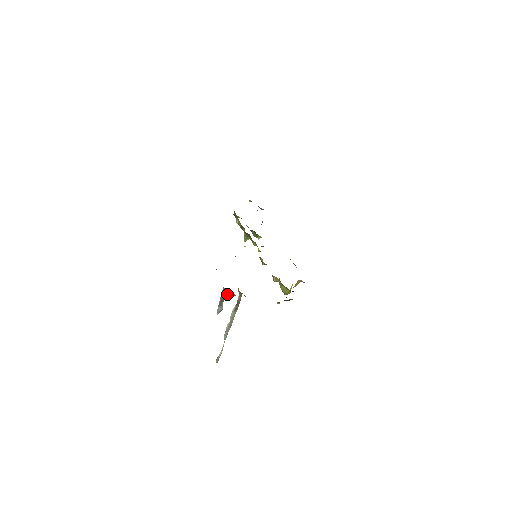
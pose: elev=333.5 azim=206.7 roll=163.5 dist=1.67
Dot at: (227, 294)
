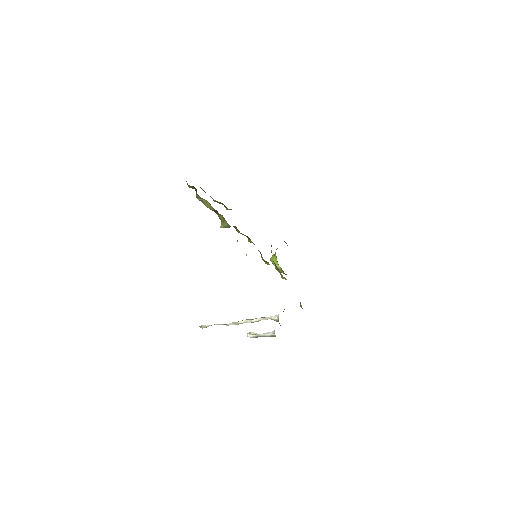
Dot at: occluded
